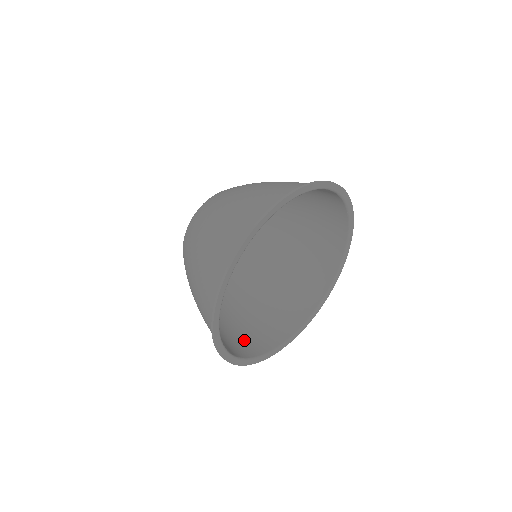
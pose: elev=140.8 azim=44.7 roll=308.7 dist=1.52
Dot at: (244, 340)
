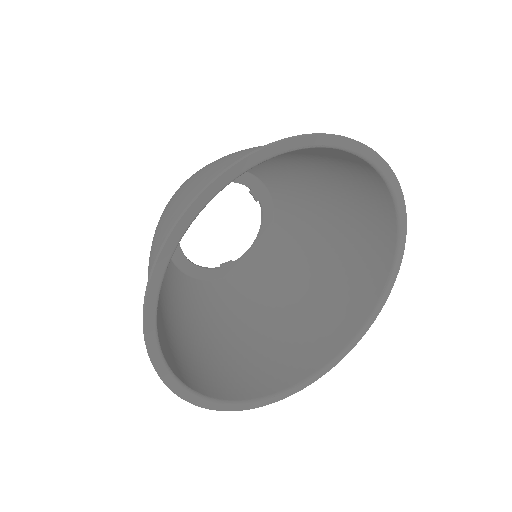
Dot at: (172, 352)
